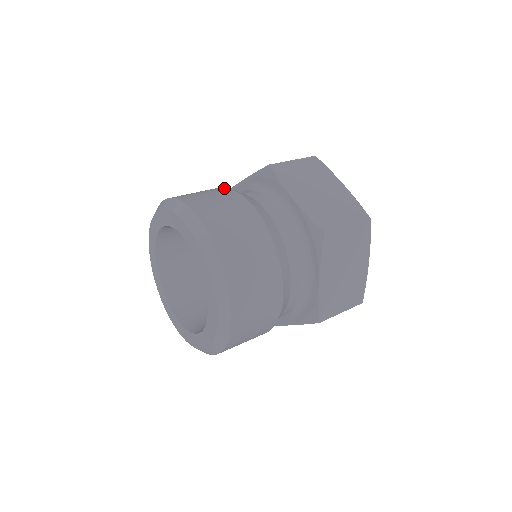
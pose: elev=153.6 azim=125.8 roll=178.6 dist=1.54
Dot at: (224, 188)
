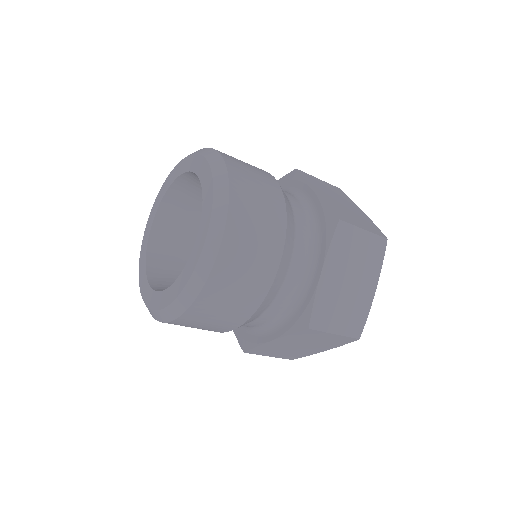
Dot at: occluded
